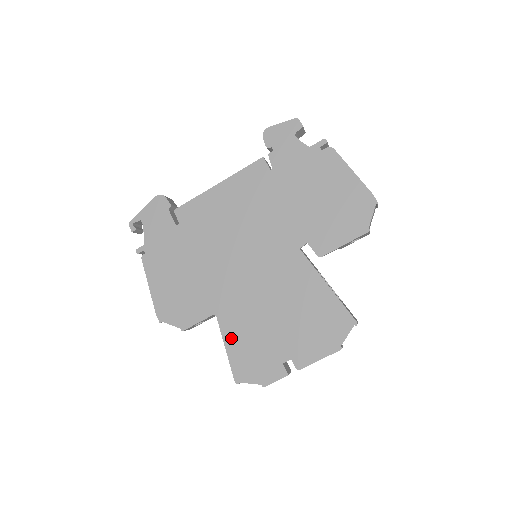
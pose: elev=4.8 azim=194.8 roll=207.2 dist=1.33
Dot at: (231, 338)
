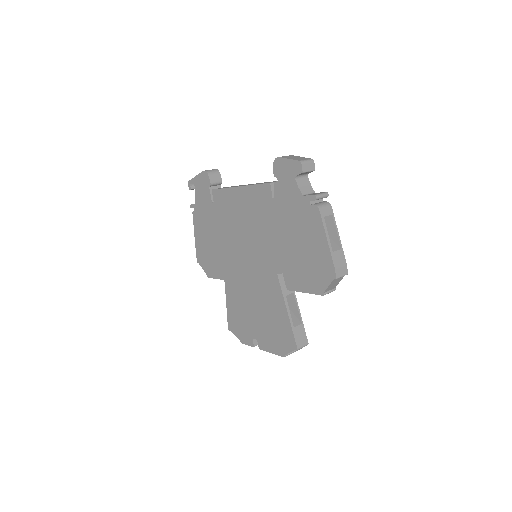
Dot at: (230, 302)
